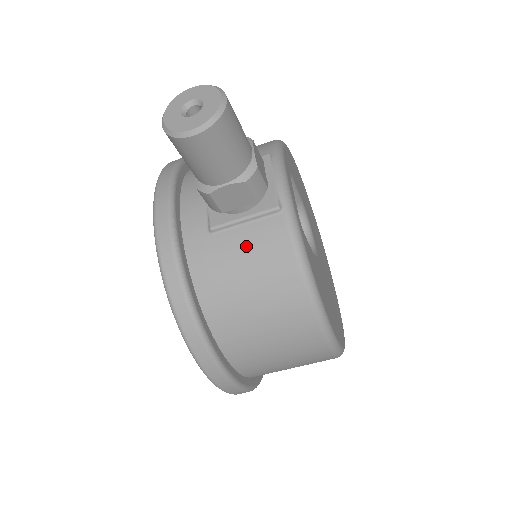
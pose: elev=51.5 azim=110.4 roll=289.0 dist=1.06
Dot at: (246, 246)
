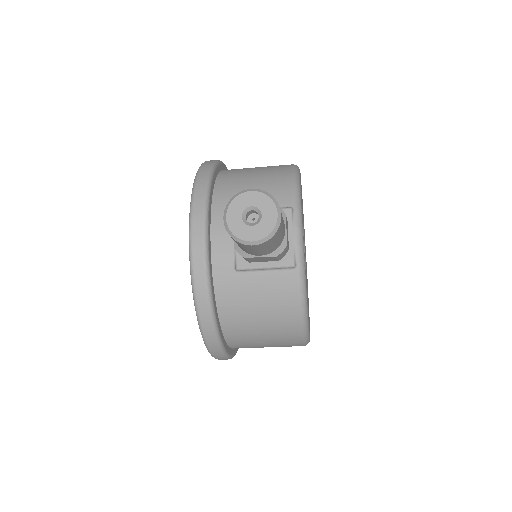
Dot at: (263, 287)
